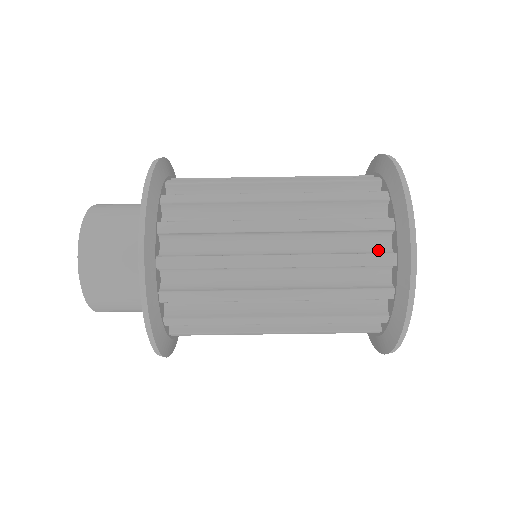
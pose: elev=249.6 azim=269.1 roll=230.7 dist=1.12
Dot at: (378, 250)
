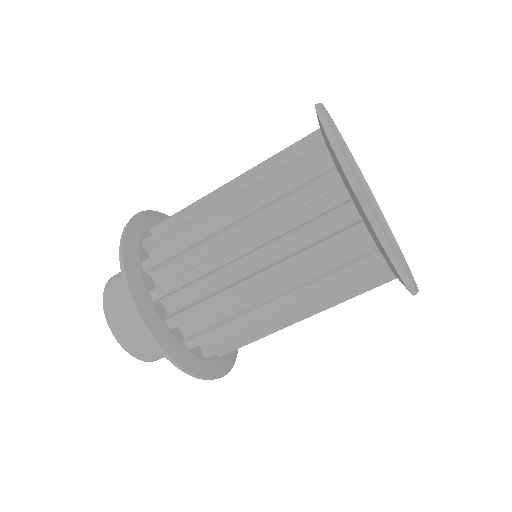
Dot at: (374, 266)
